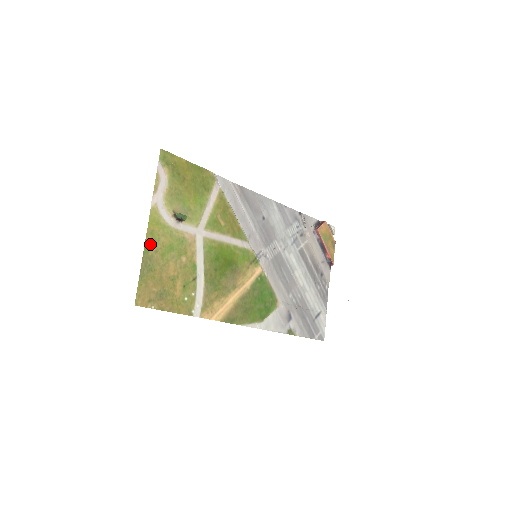
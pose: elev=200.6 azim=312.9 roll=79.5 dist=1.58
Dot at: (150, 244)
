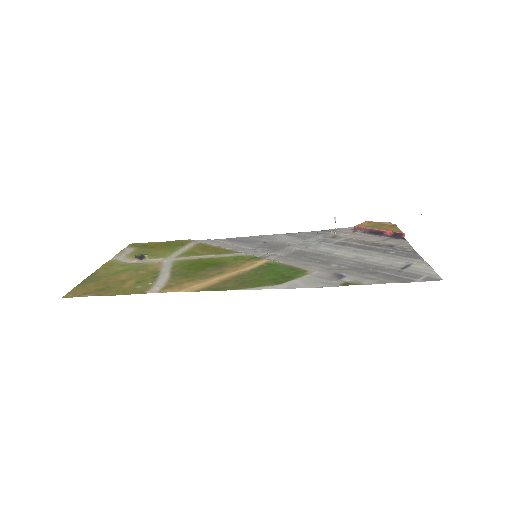
Dot at: (100, 272)
